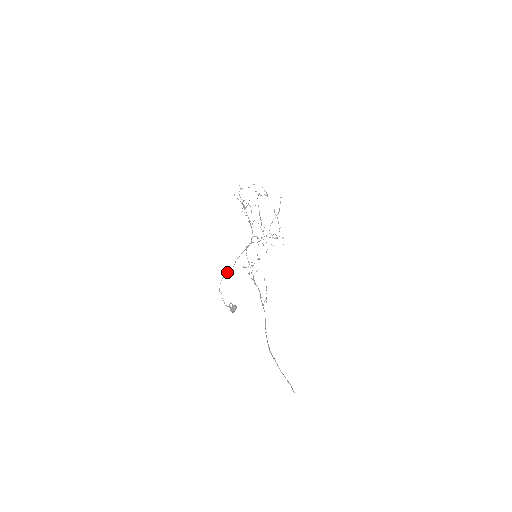
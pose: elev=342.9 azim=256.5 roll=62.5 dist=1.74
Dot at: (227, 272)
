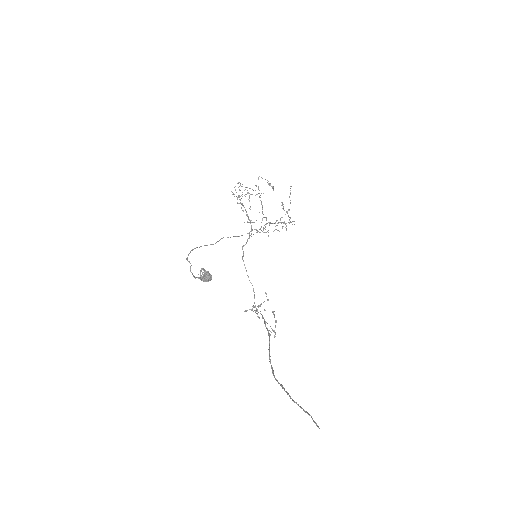
Dot at: (204, 245)
